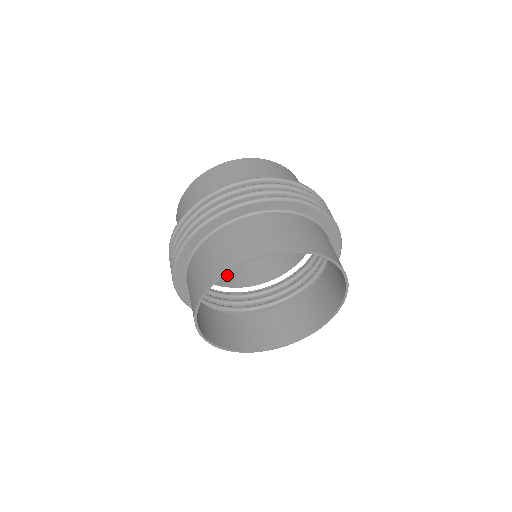
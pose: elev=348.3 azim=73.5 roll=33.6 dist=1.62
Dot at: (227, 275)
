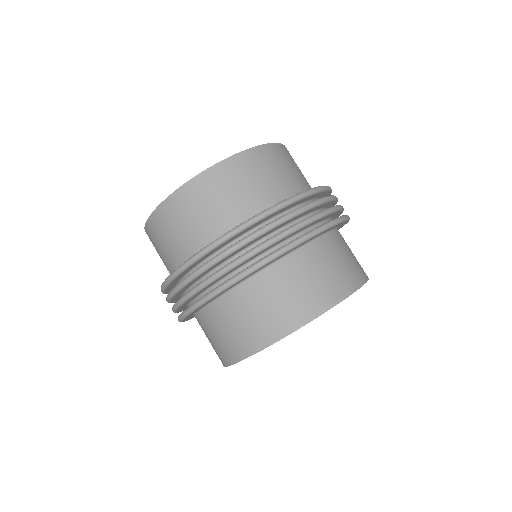
Dot at: occluded
